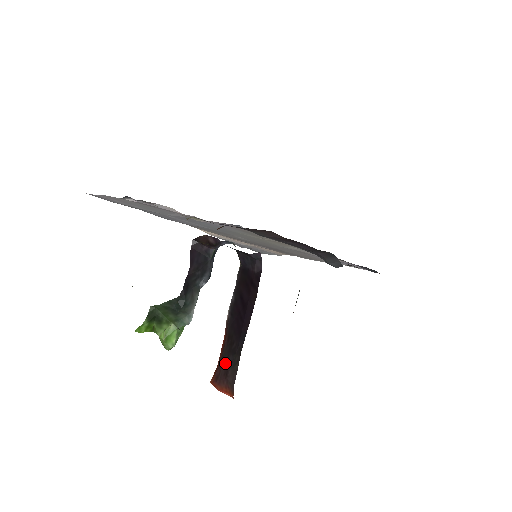
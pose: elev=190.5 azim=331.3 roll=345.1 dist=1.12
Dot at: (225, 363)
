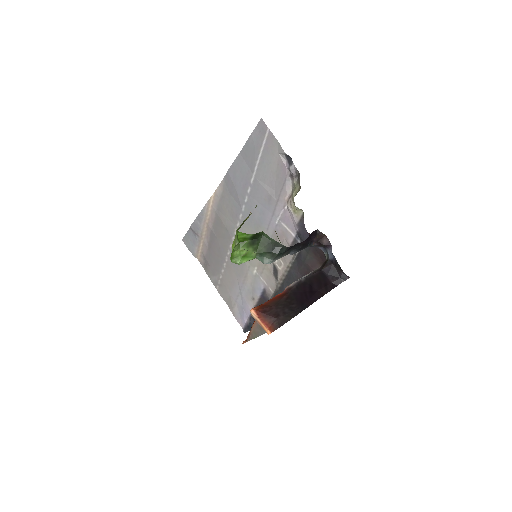
Dot at: (278, 309)
